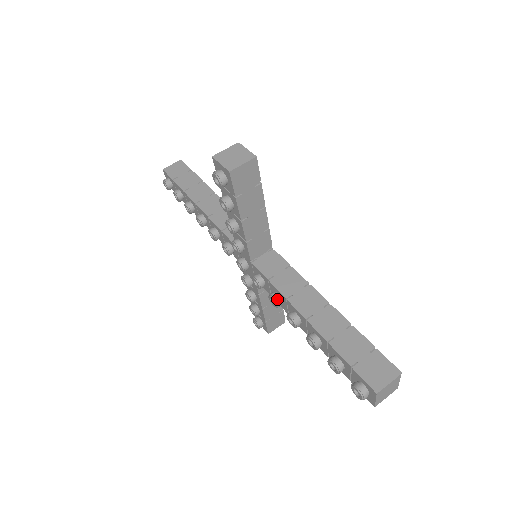
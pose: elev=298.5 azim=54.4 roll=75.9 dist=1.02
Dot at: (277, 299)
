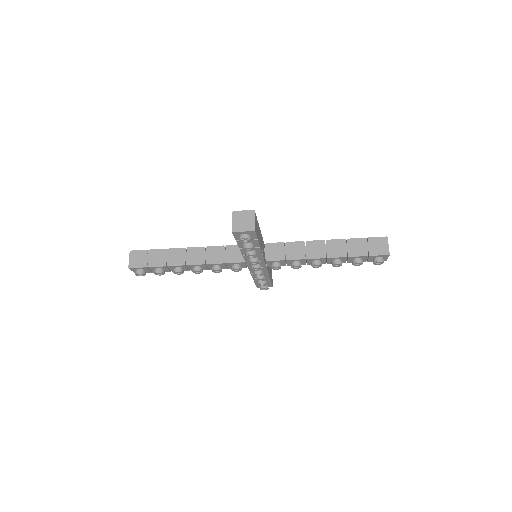
Dot at: (299, 264)
